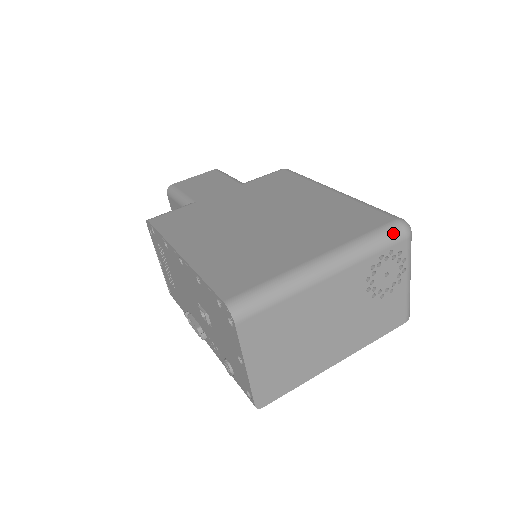
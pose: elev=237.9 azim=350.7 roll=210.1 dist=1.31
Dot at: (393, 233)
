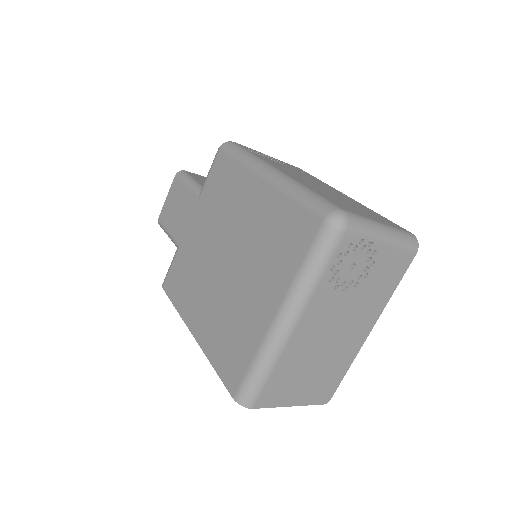
Dot at: (327, 243)
